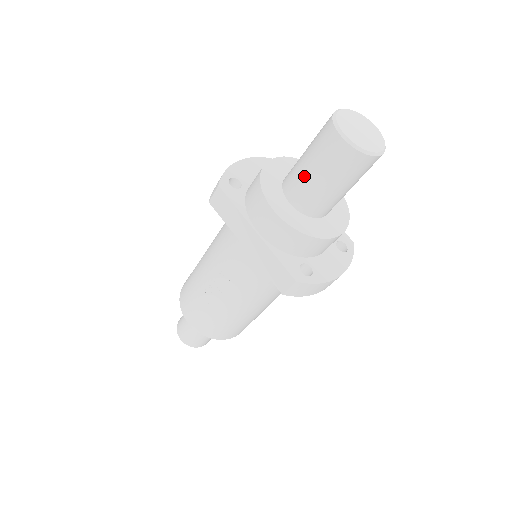
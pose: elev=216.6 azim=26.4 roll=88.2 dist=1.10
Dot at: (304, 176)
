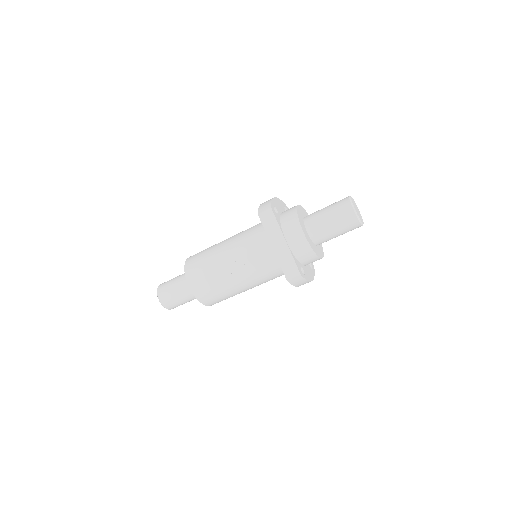
Dot at: (323, 221)
